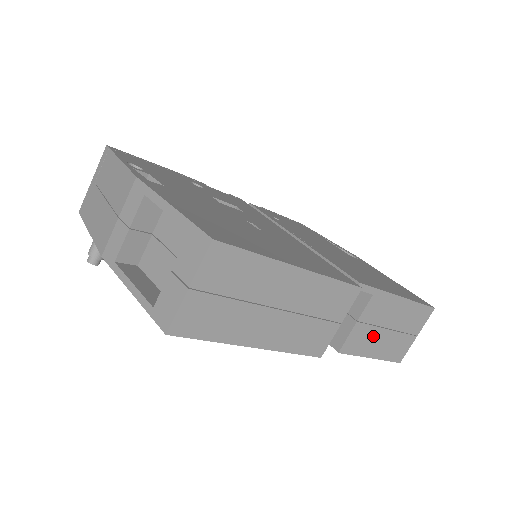
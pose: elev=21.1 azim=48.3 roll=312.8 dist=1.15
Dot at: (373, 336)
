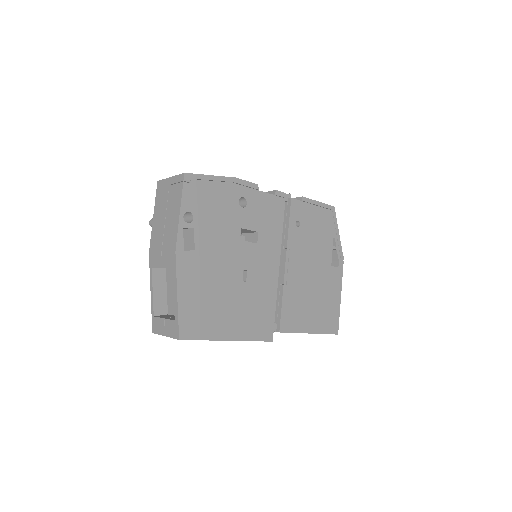
Dot at: occluded
